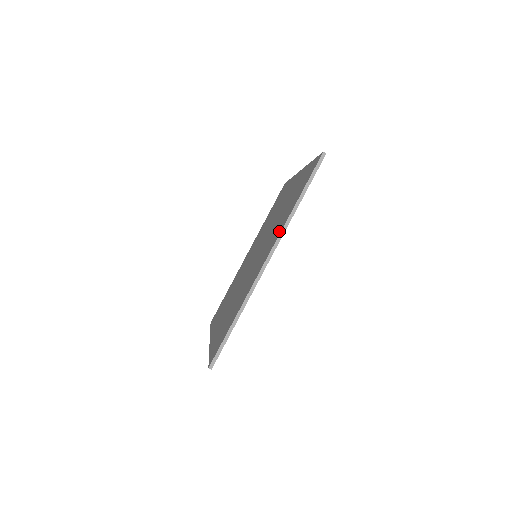
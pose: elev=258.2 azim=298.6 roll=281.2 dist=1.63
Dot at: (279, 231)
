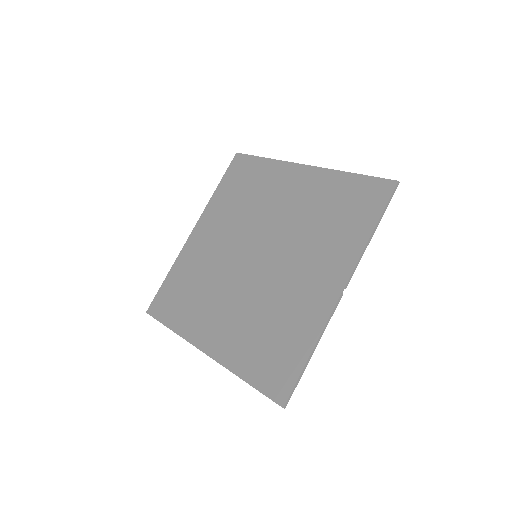
Dot at: (226, 355)
